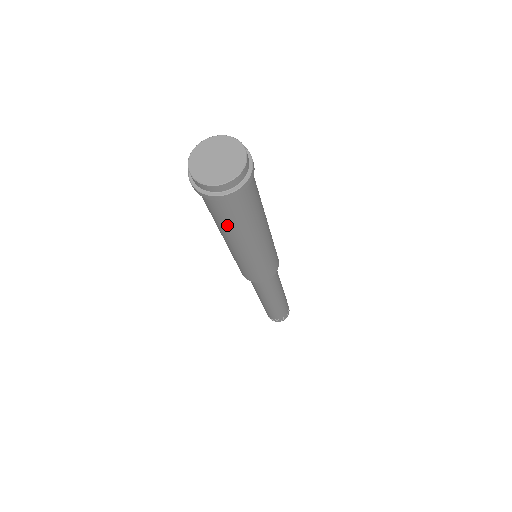
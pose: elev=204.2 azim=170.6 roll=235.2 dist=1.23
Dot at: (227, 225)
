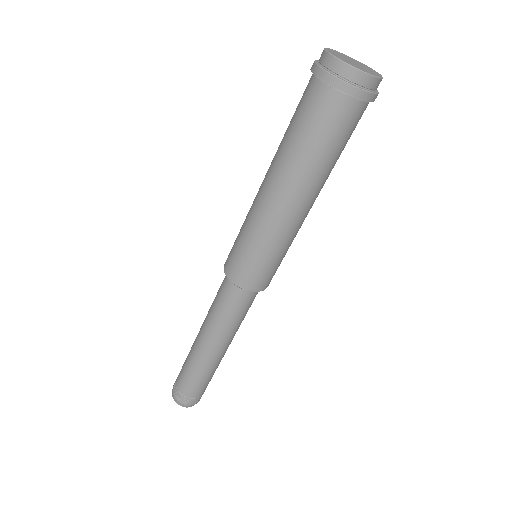
Dot at: (302, 146)
